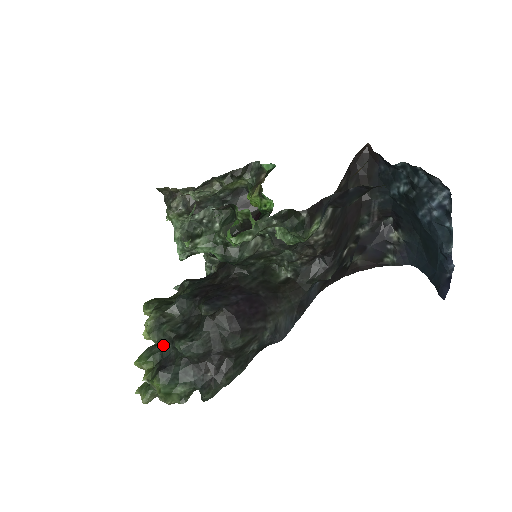
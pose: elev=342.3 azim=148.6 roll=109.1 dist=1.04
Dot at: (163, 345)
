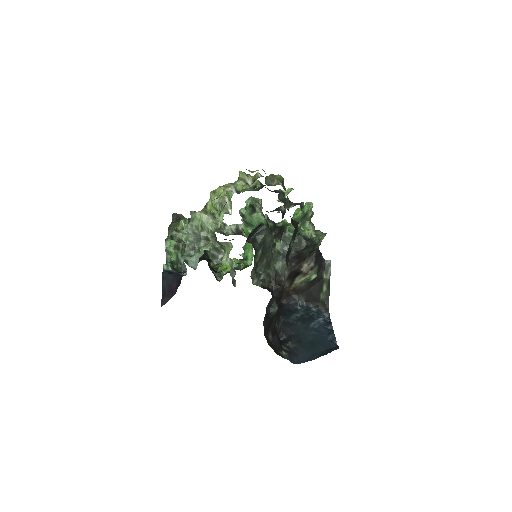
Dot at: occluded
